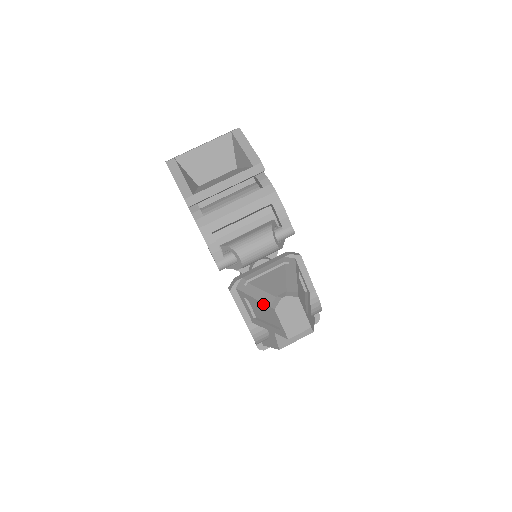
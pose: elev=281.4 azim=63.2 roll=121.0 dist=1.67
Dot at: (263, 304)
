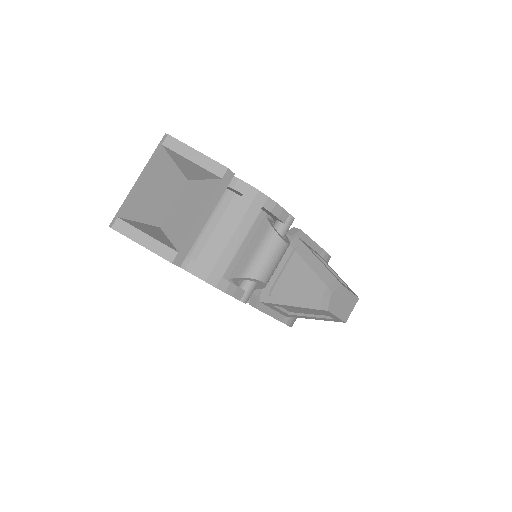
Dot at: (308, 309)
